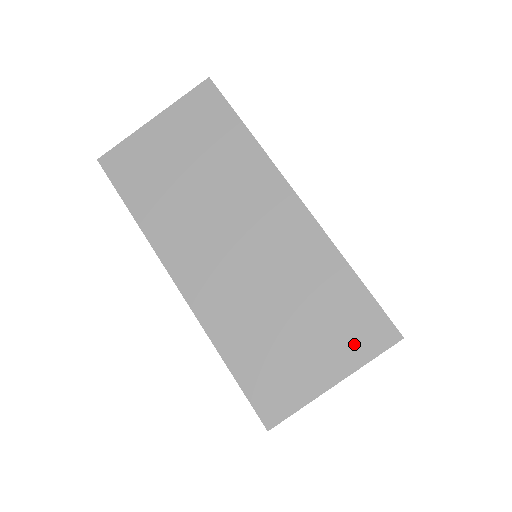
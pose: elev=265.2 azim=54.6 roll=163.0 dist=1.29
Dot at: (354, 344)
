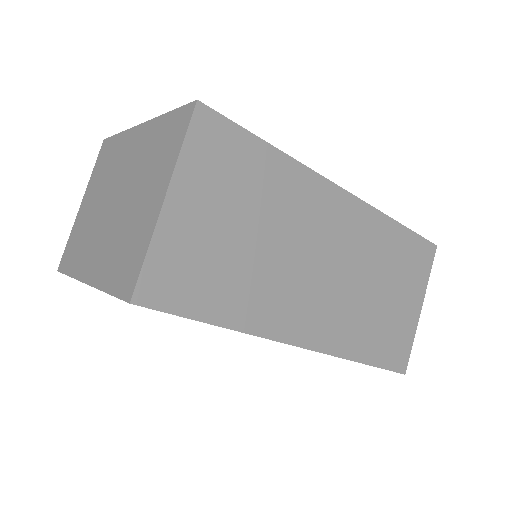
Dot at: (419, 274)
